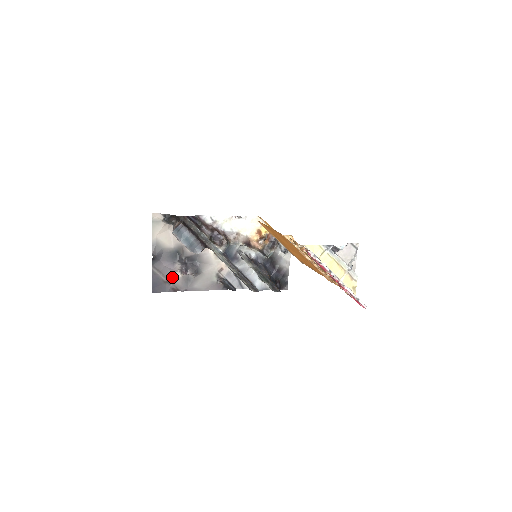
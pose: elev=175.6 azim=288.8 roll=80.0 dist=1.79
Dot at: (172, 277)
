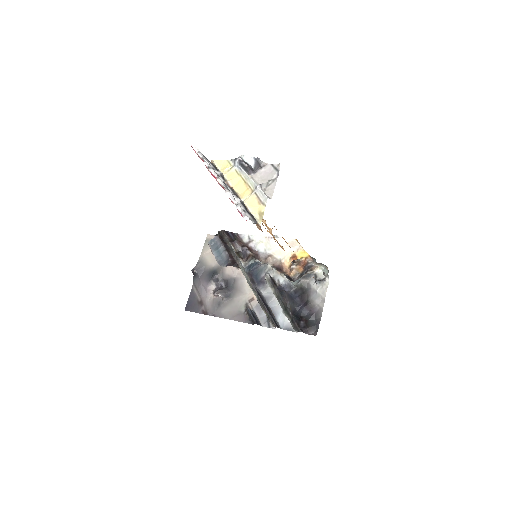
Dot at: (205, 298)
